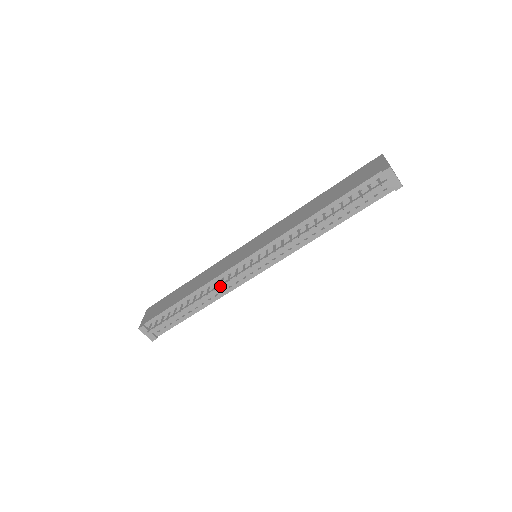
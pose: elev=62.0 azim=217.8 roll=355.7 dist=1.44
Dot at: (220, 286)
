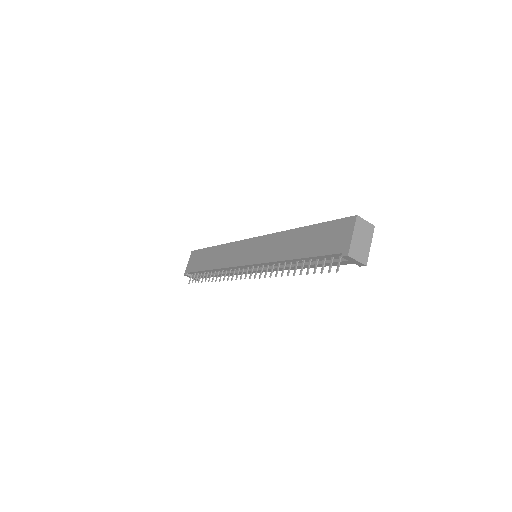
Dot at: (227, 280)
